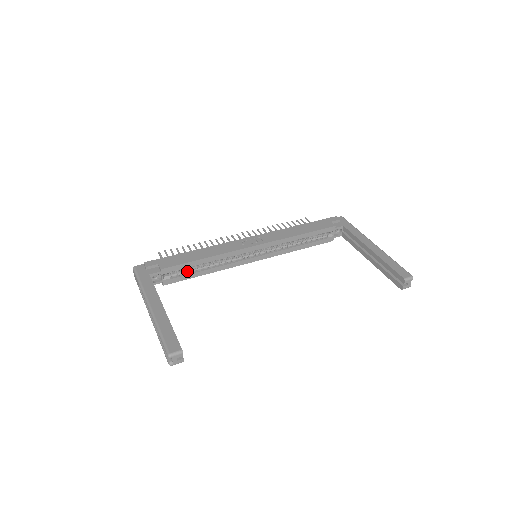
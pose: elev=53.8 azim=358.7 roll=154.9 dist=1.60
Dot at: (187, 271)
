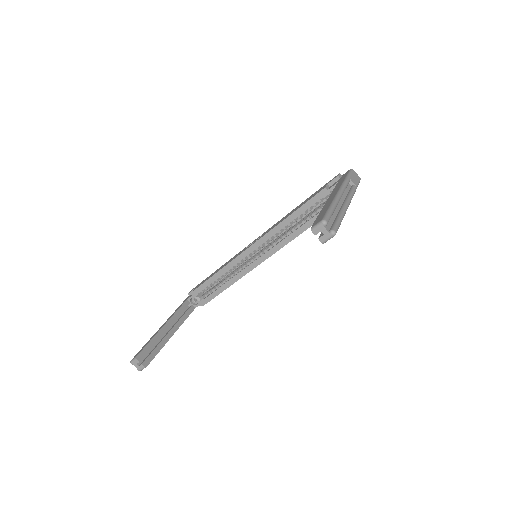
Dot at: (213, 289)
